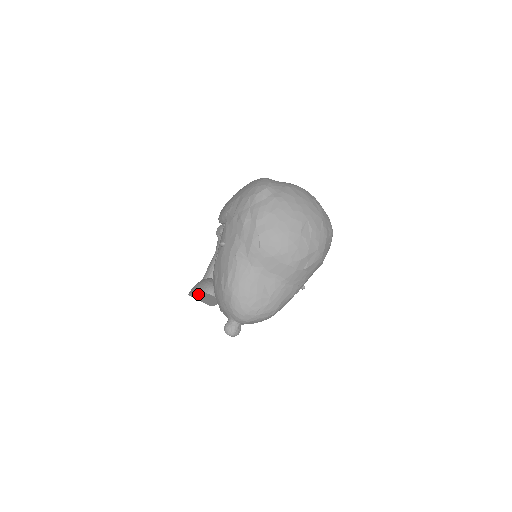
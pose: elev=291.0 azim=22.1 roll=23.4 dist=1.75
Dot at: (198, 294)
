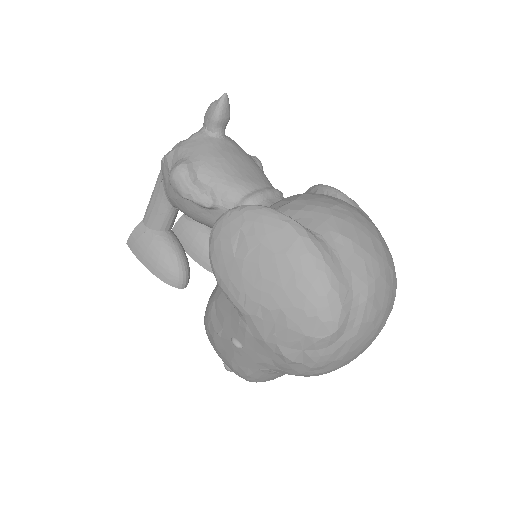
Dot at: occluded
